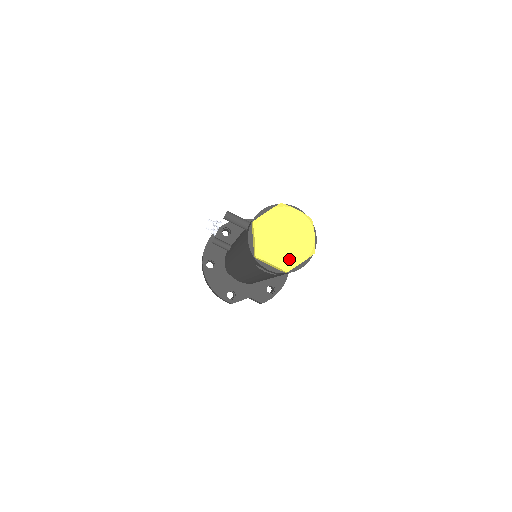
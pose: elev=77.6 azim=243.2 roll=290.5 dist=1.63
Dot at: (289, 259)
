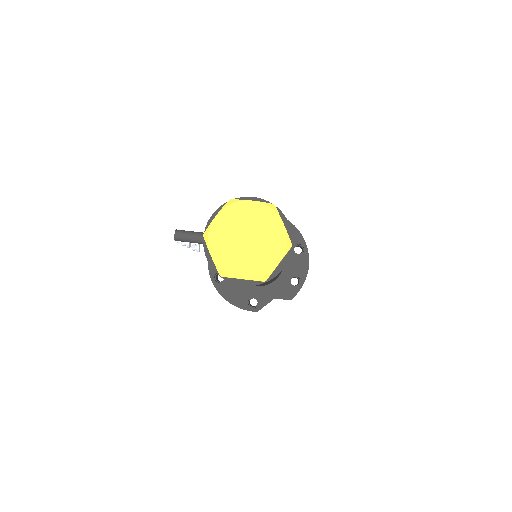
Dot at: (261, 265)
